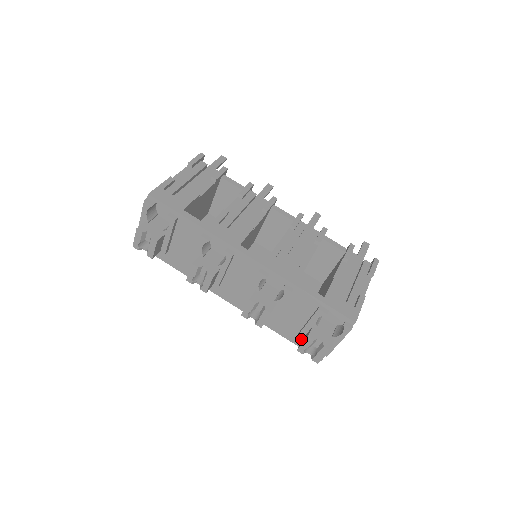
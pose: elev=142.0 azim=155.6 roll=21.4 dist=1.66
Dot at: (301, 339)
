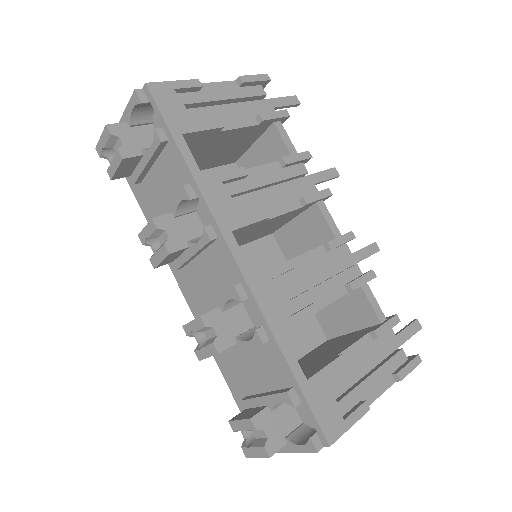
Dot at: (246, 407)
